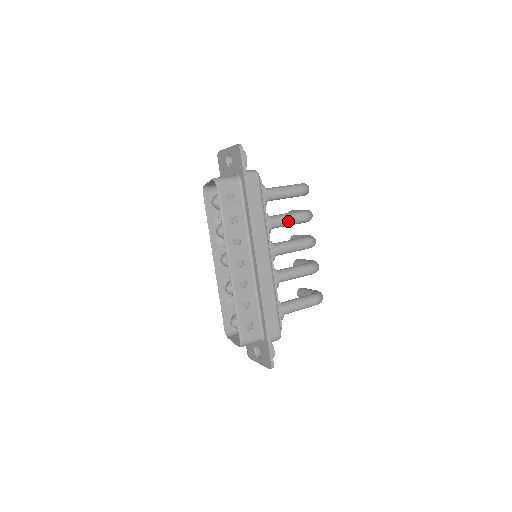
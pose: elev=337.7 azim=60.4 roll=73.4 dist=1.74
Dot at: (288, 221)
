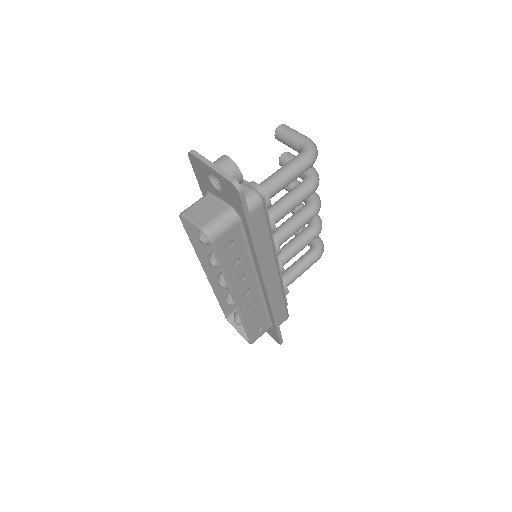
Dot at: (293, 208)
